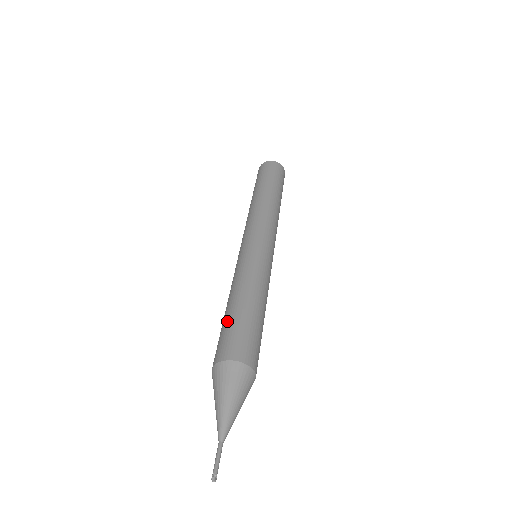
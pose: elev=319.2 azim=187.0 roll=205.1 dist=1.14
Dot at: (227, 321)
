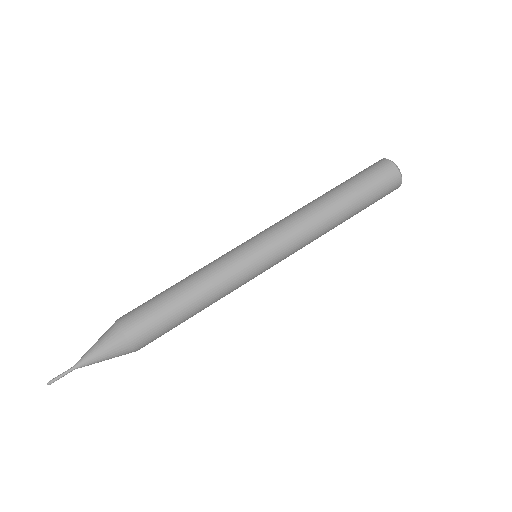
Dot at: (157, 295)
